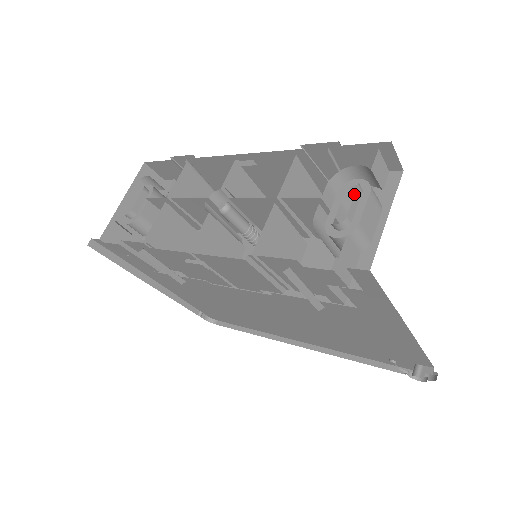
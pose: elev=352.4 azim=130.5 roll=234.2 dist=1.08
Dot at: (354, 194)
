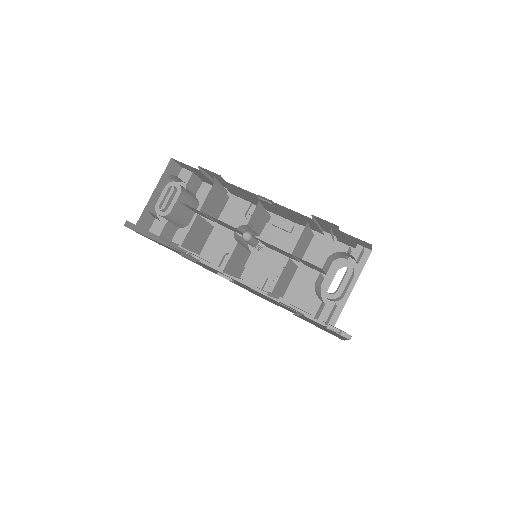
Dot at: (339, 257)
